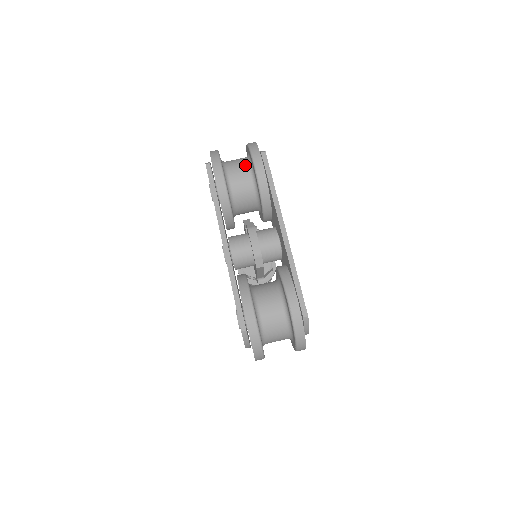
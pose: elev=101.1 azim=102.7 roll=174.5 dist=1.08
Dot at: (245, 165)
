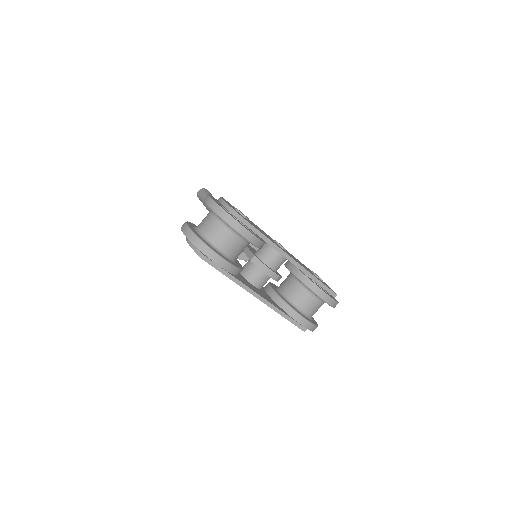
Dot at: (229, 233)
